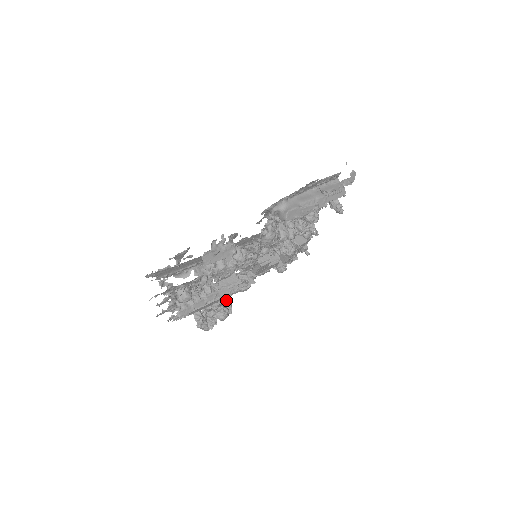
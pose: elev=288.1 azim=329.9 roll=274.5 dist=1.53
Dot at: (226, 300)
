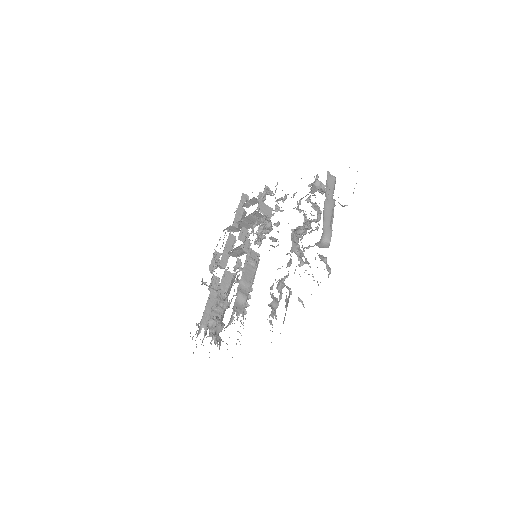
Dot at: occluded
